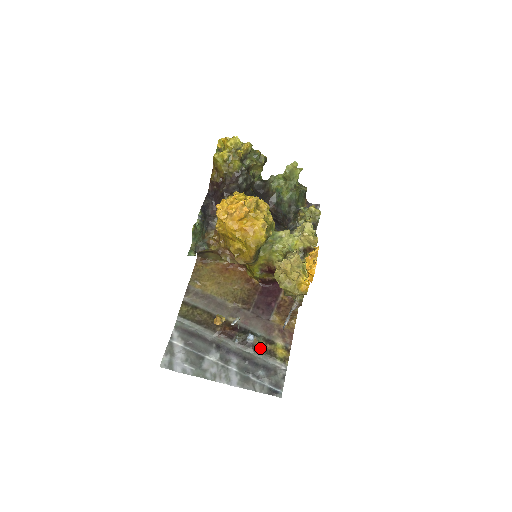
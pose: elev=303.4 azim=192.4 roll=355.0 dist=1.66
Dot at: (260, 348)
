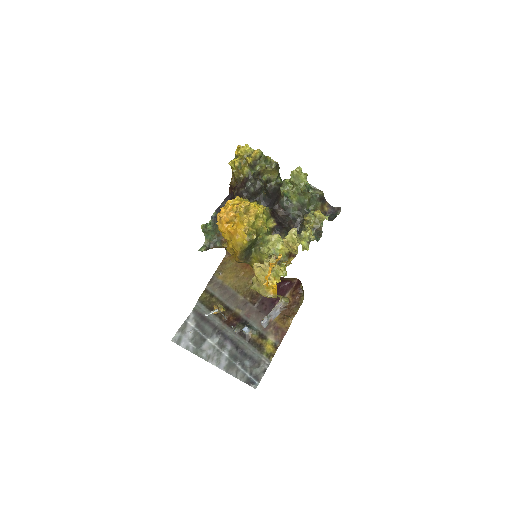
Dot at: (252, 340)
